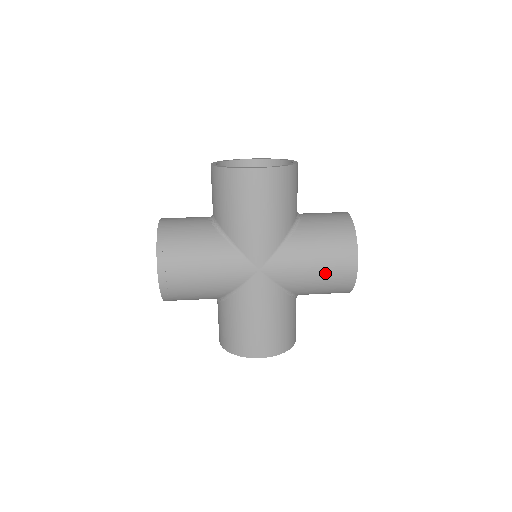
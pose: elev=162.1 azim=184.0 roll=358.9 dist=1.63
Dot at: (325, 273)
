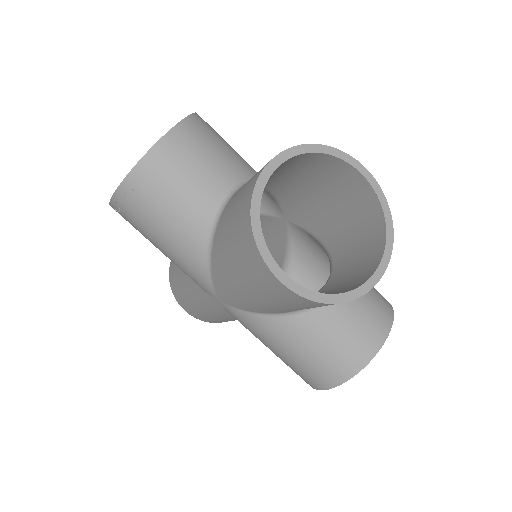
Dot at: (283, 360)
